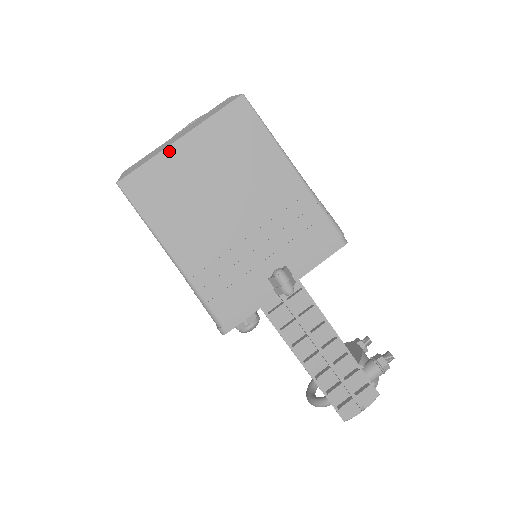
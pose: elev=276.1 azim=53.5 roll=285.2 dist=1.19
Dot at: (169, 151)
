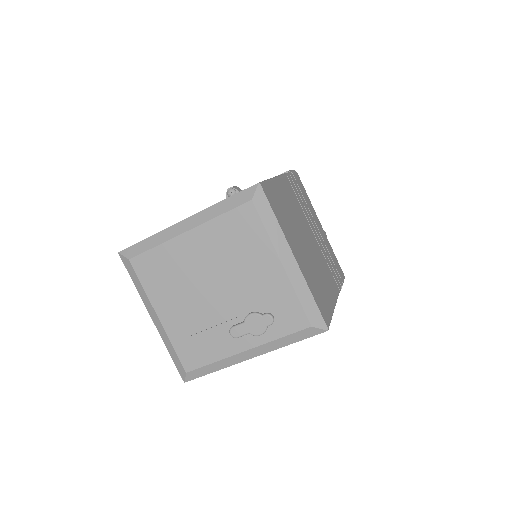
Dot at: (238, 362)
